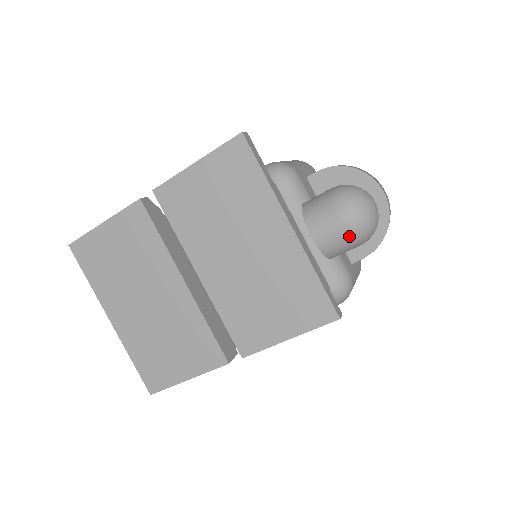
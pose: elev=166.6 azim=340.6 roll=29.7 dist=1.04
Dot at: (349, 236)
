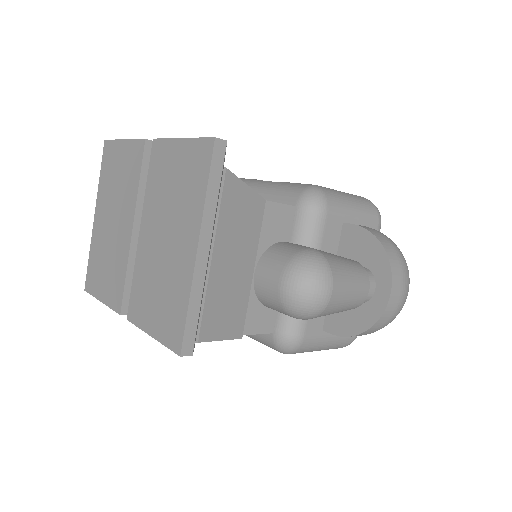
Dot at: (279, 301)
